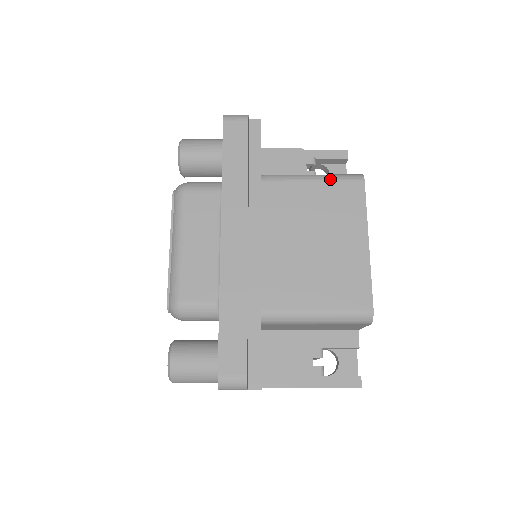
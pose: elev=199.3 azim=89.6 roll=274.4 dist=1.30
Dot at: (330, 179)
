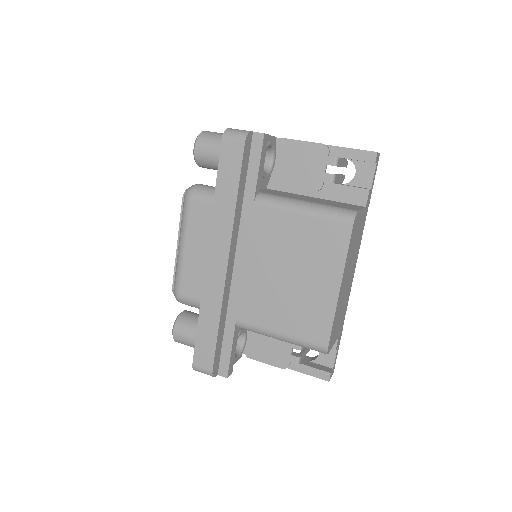
Dot at: (319, 214)
